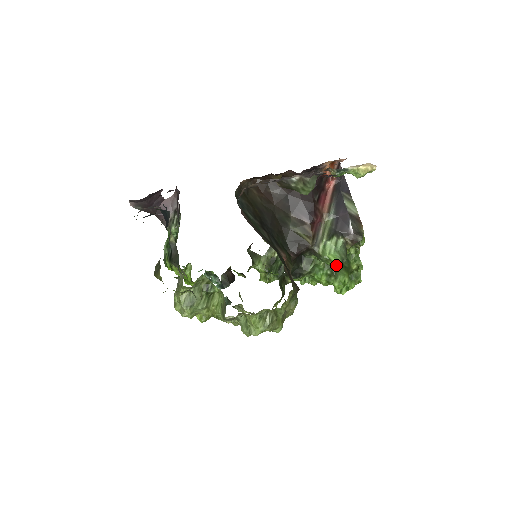
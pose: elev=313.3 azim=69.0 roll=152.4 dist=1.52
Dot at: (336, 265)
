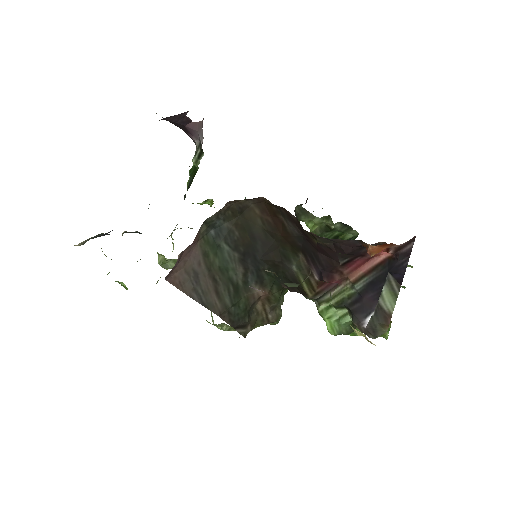
Dot at: (330, 332)
